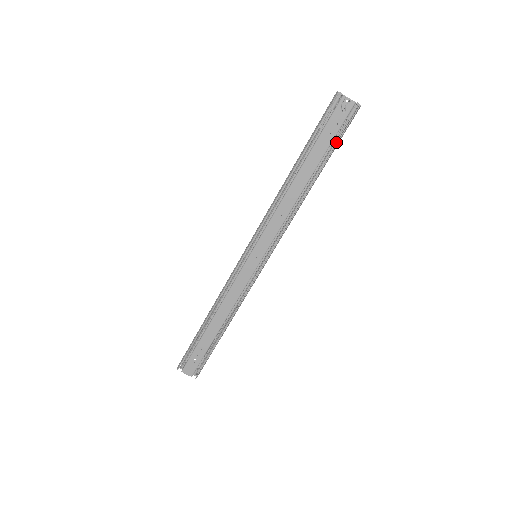
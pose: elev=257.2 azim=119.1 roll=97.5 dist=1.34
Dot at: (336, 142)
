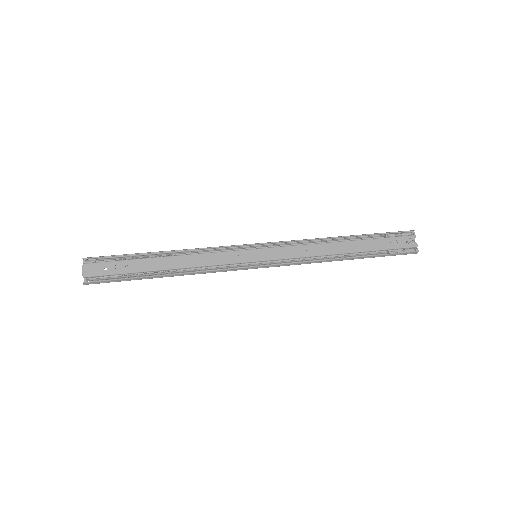
Dot at: (383, 255)
